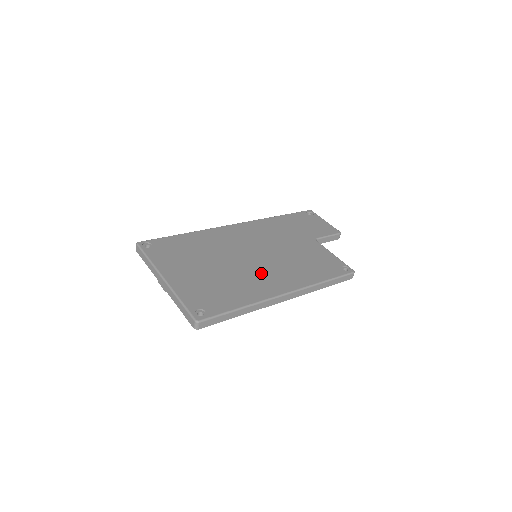
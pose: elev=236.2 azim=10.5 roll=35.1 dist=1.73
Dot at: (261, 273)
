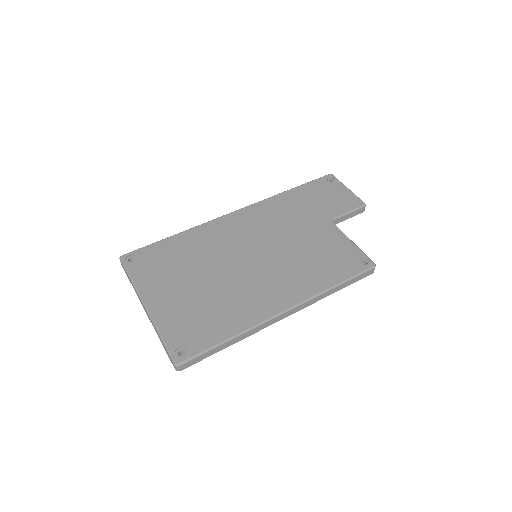
Dot at: (258, 283)
